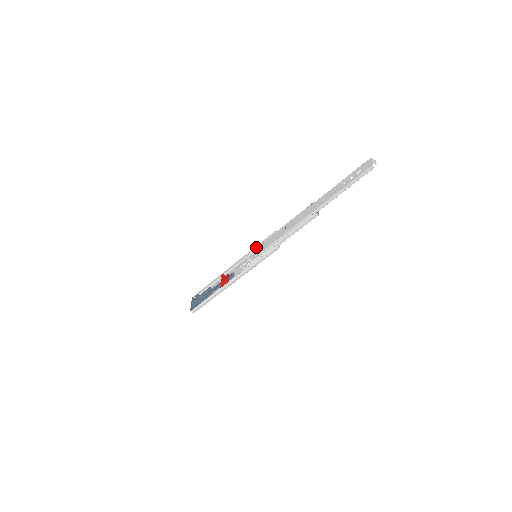
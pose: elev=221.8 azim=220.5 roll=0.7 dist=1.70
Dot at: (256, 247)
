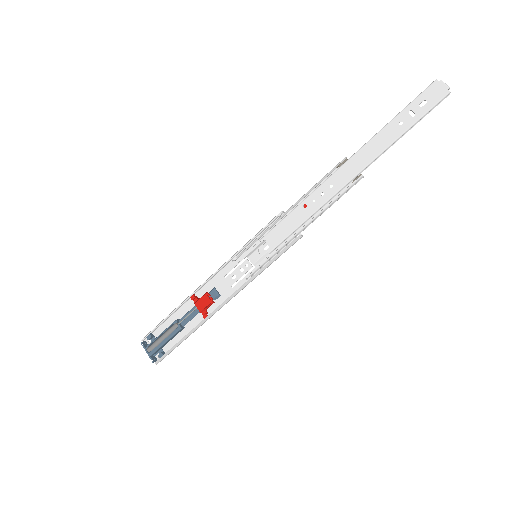
Dot at: (251, 243)
